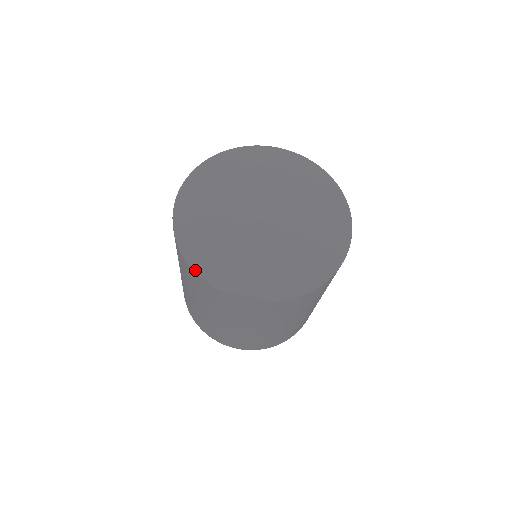
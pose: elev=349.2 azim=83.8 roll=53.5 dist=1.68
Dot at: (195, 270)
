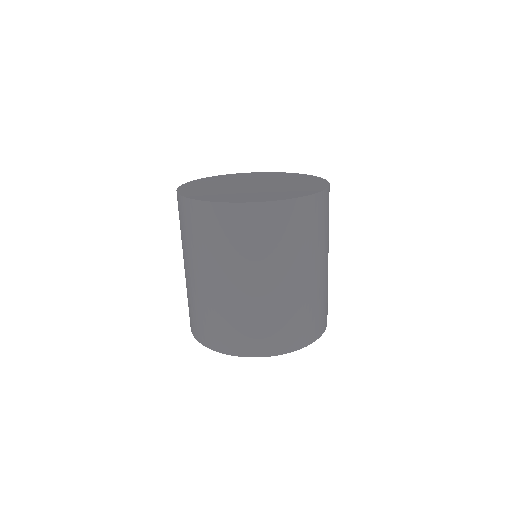
Dot at: (273, 200)
